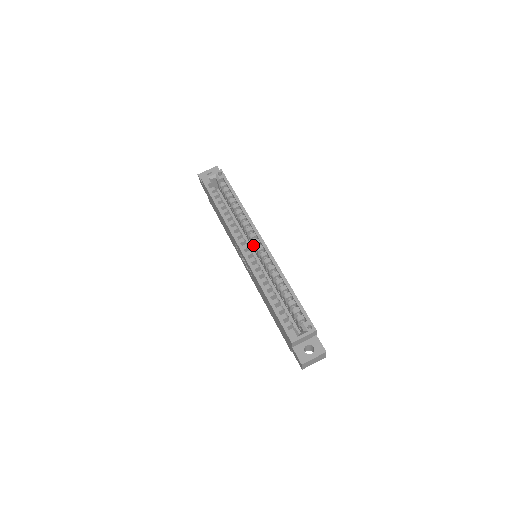
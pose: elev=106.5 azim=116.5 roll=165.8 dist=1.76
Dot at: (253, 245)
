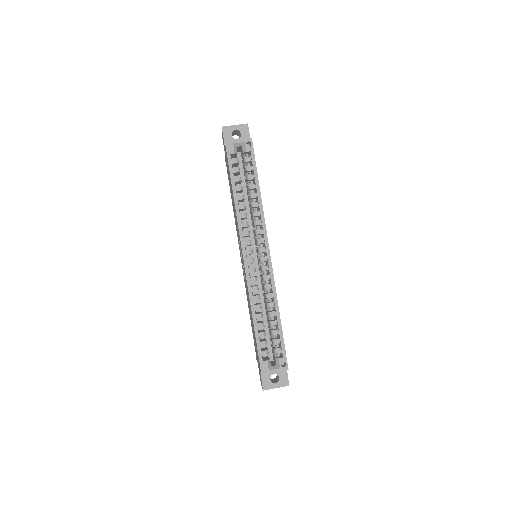
Dot at: (257, 250)
